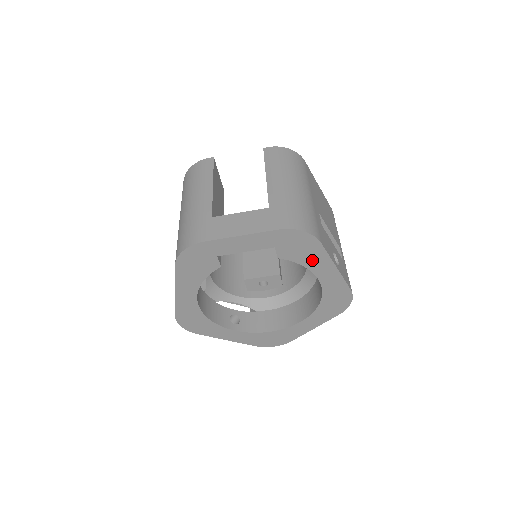
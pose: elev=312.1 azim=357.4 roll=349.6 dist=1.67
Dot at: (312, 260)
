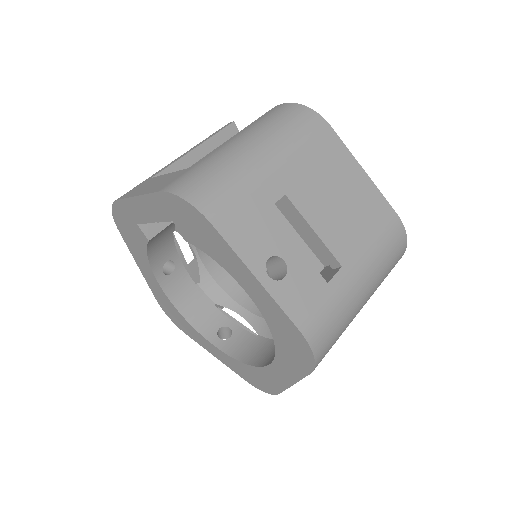
Dot at: (220, 254)
